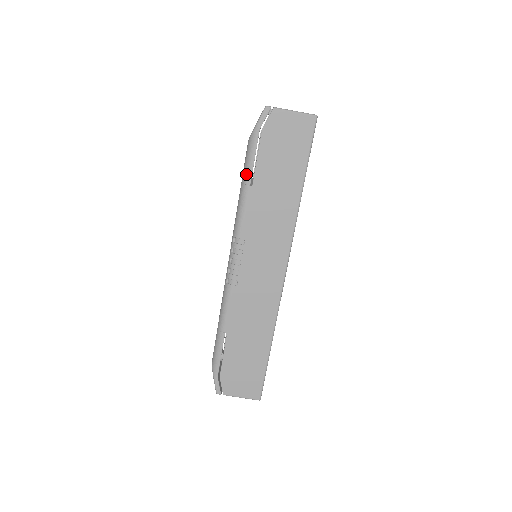
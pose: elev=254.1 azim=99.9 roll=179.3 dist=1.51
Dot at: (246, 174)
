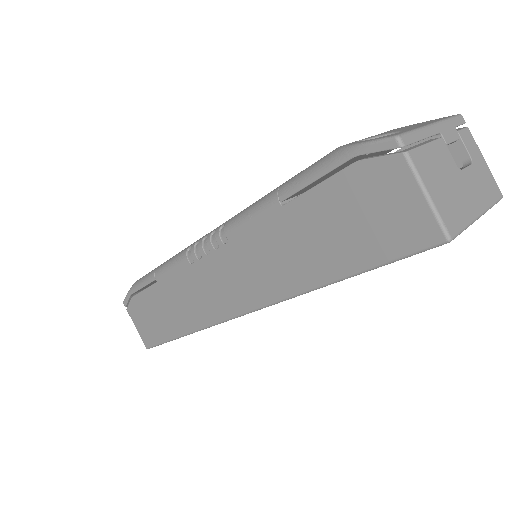
Dot at: (289, 184)
